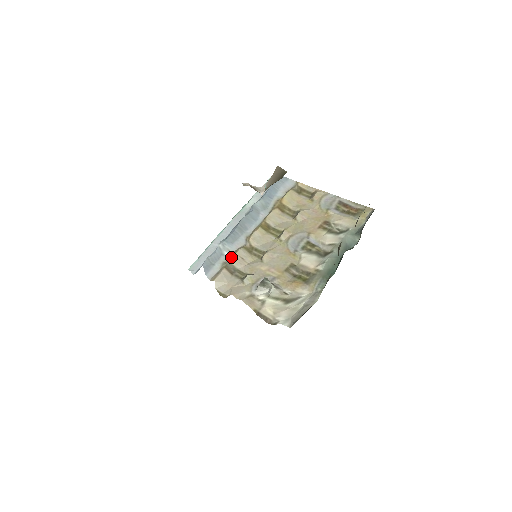
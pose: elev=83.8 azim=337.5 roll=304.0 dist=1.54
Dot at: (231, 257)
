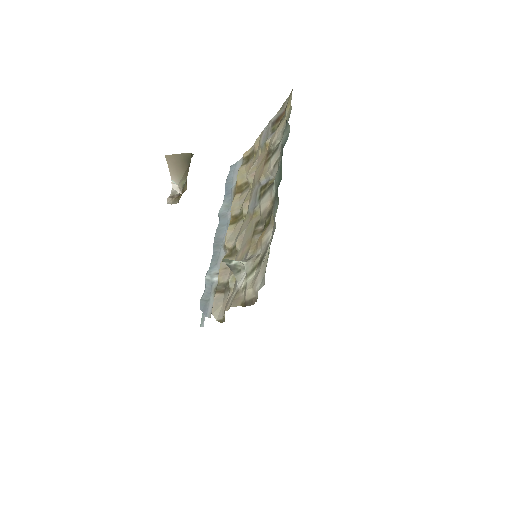
Dot at: (218, 278)
